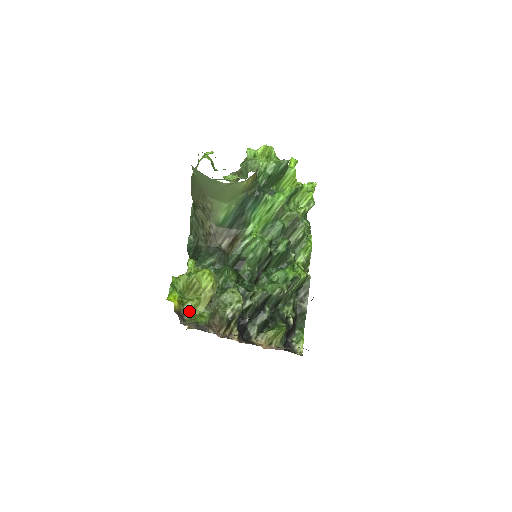
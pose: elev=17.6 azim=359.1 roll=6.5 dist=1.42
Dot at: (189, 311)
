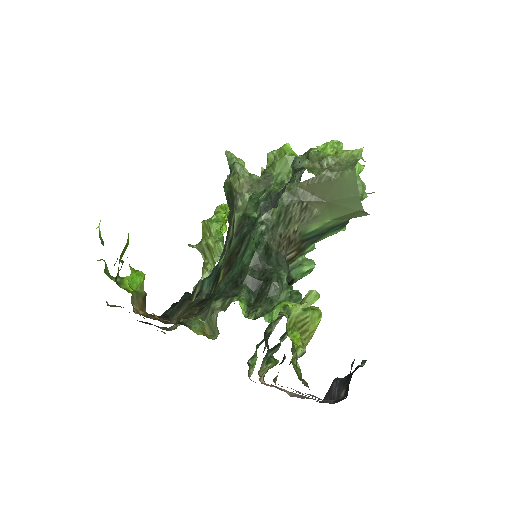
Dot at: (296, 360)
